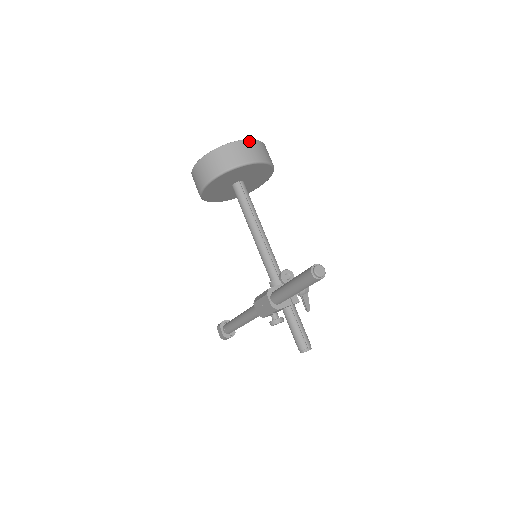
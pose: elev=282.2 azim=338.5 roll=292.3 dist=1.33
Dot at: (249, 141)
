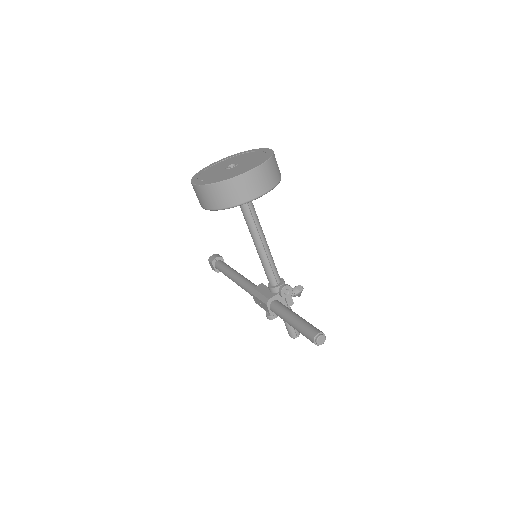
Dot at: (259, 169)
